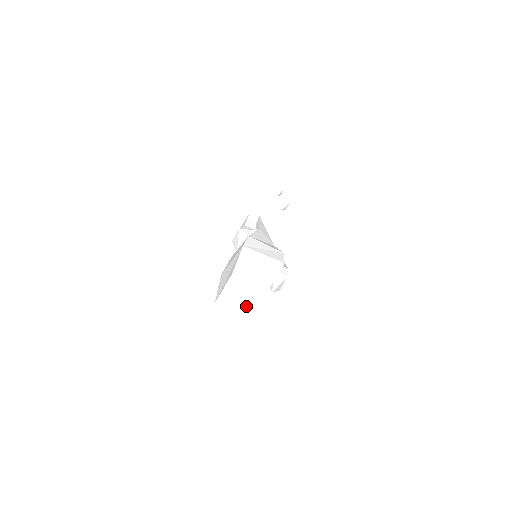
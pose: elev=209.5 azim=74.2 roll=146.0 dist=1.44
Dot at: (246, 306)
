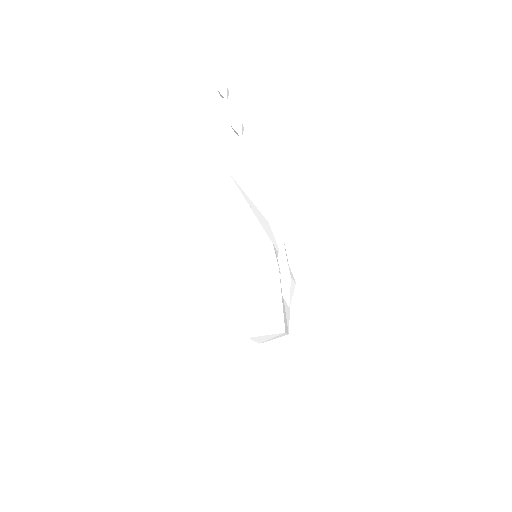
Dot at: occluded
